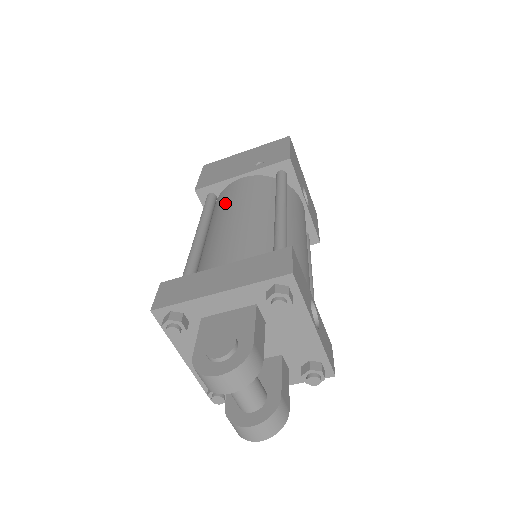
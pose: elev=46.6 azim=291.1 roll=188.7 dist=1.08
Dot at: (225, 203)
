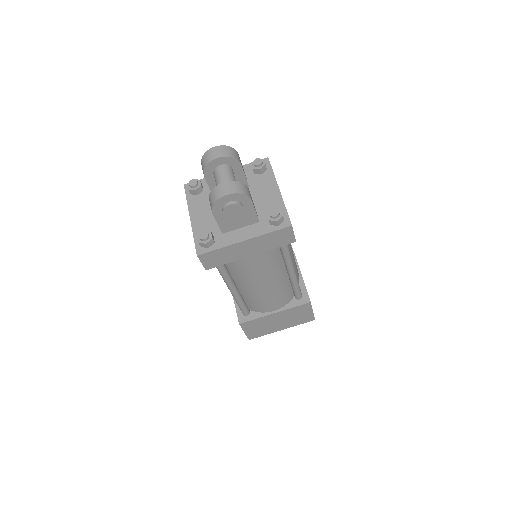
Dot at: occluded
